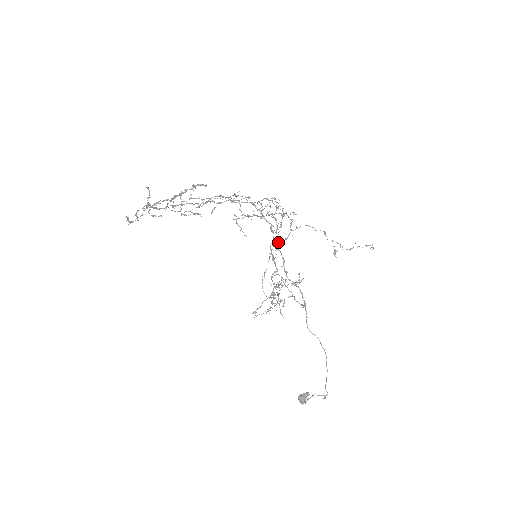
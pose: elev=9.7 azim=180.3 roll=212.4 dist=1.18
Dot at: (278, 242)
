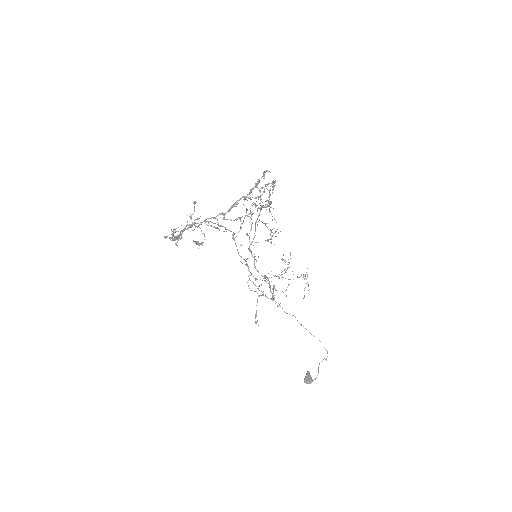
Dot at: (250, 243)
